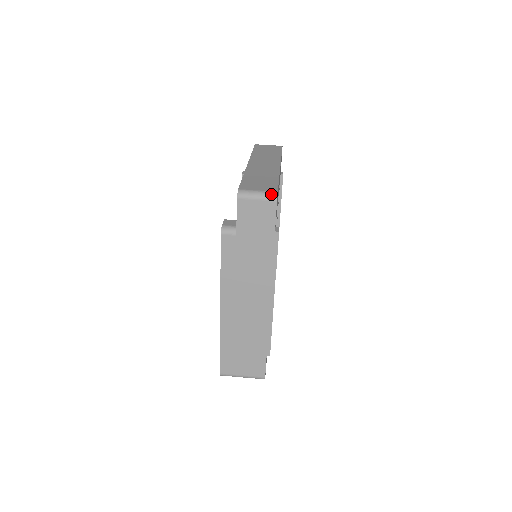
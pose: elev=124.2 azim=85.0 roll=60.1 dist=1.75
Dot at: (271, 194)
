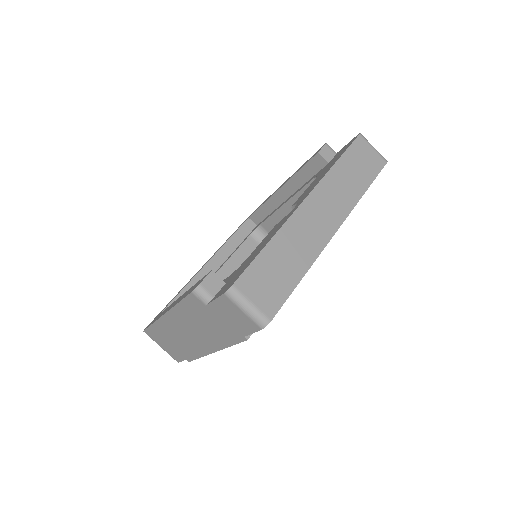
Dot at: (261, 319)
